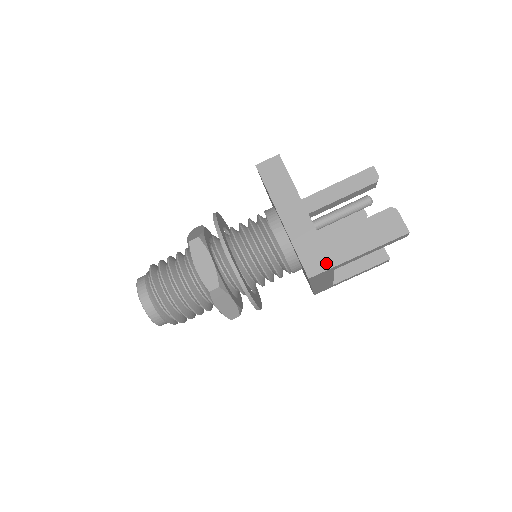
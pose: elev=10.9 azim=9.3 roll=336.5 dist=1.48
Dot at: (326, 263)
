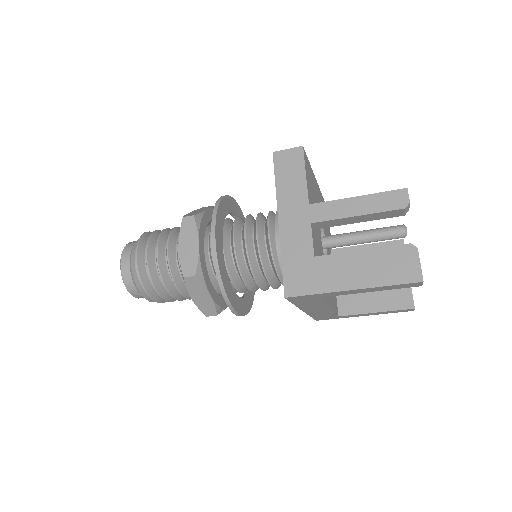
Dot at: (310, 286)
